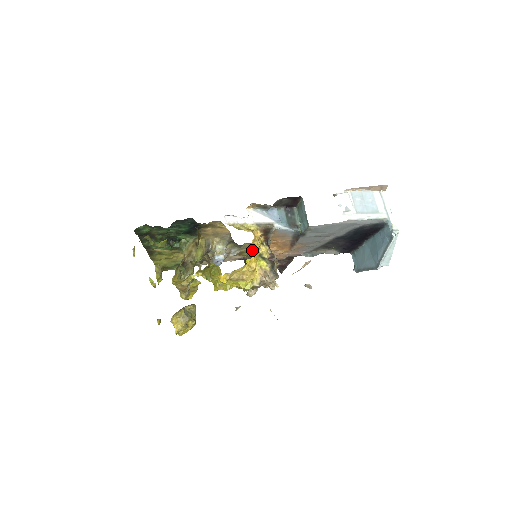
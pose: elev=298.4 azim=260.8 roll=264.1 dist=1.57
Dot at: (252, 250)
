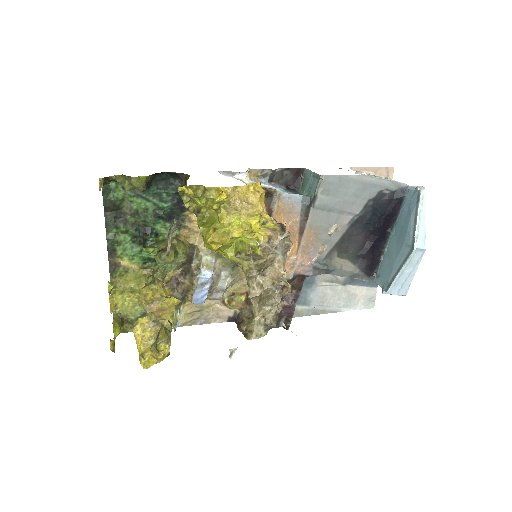
Dot at: (247, 288)
